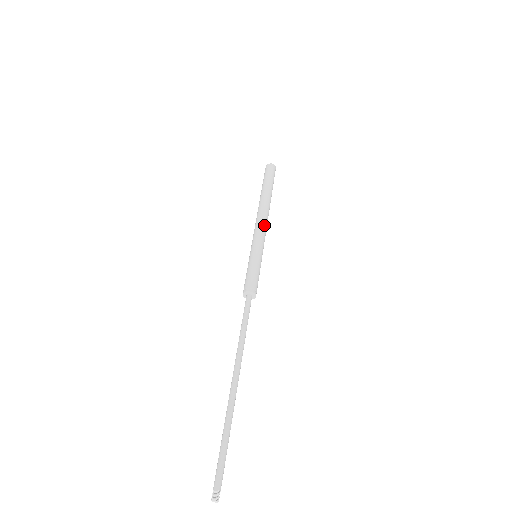
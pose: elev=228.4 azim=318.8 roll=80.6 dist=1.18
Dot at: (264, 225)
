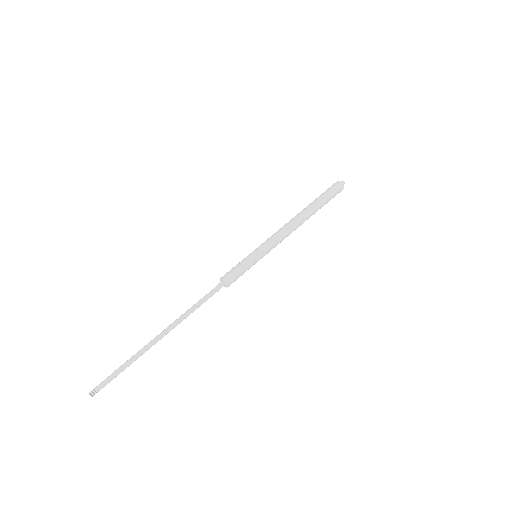
Dot at: occluded
